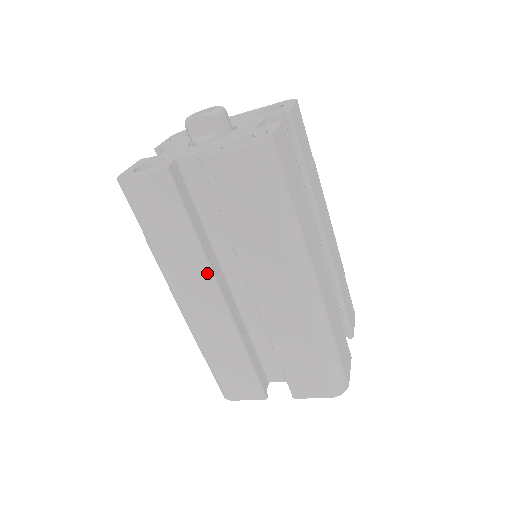
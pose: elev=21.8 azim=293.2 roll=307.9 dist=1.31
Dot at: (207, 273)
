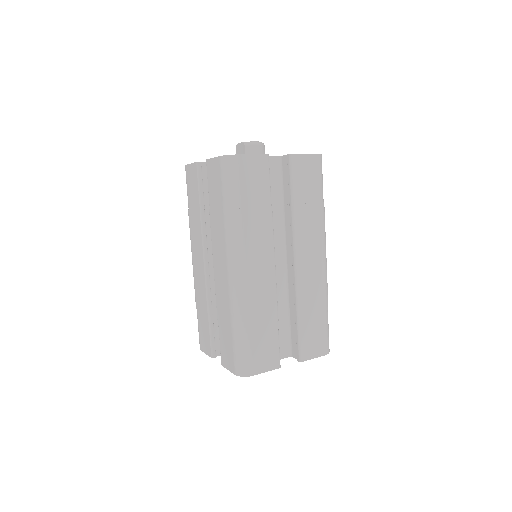
Dot at: (201, 239)
